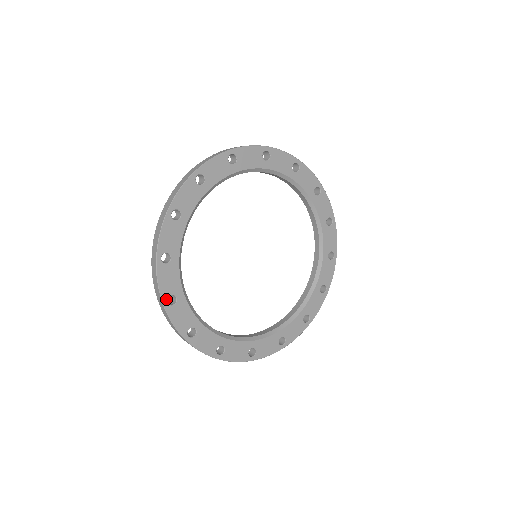
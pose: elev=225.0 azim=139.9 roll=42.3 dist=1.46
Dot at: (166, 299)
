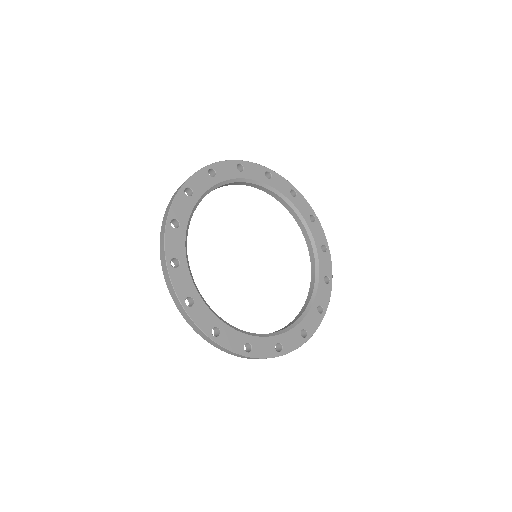
Dot at: (211, 334)
